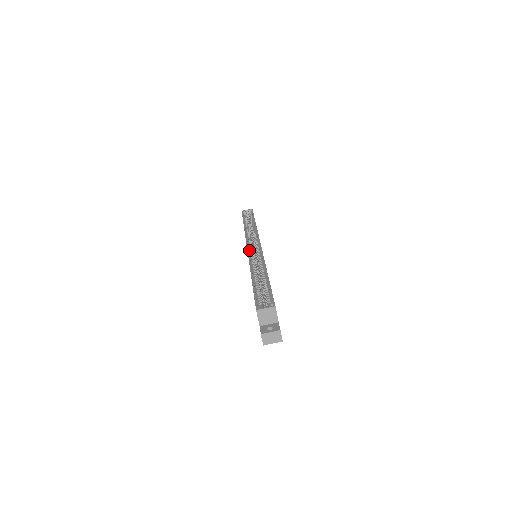
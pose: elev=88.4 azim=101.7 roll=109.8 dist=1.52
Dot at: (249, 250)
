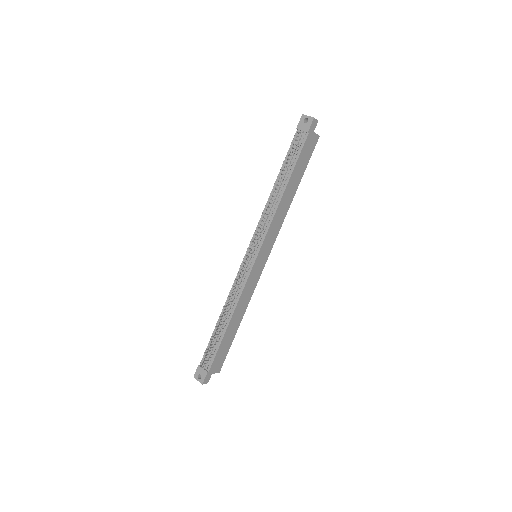
Dot at: occluded
